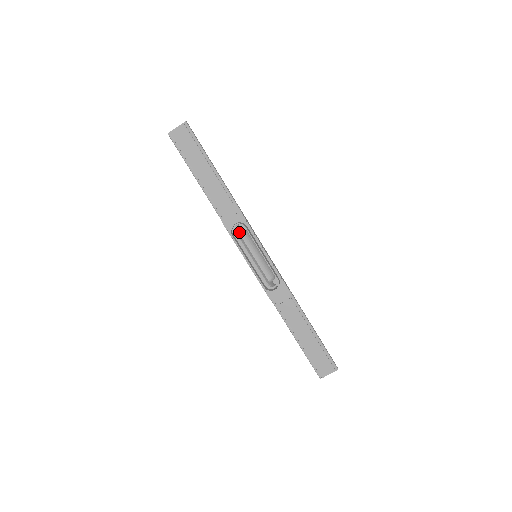
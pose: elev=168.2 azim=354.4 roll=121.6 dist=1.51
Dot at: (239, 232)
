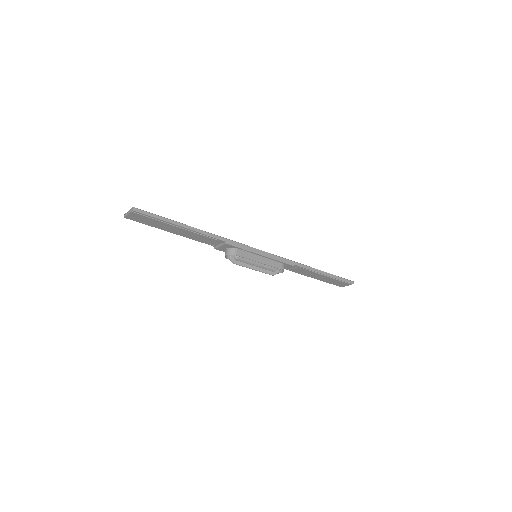
Dot at: (233, 258)
